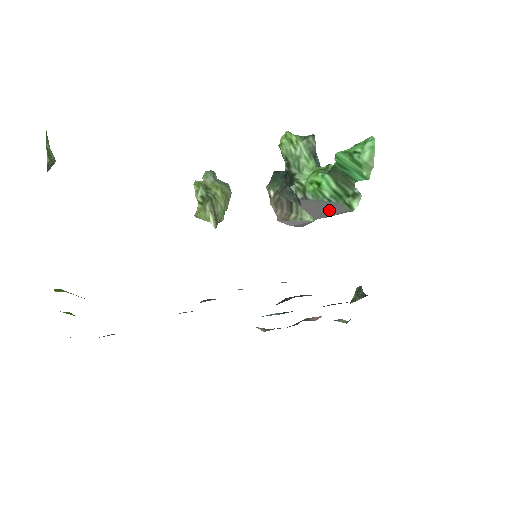
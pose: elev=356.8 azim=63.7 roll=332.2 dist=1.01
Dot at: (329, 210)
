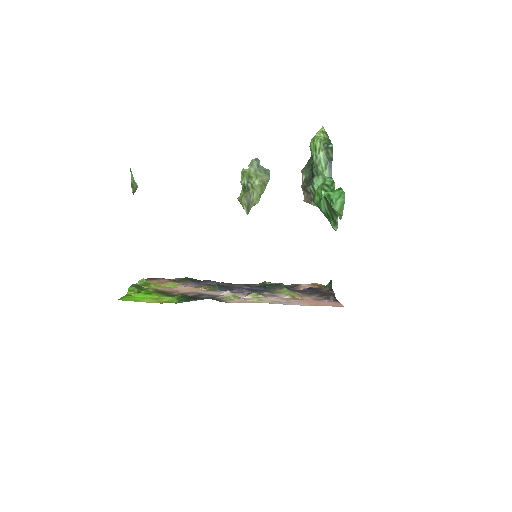
Dot at: occluded
